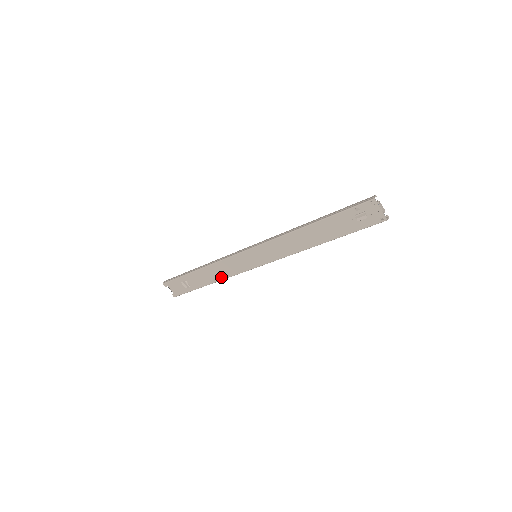
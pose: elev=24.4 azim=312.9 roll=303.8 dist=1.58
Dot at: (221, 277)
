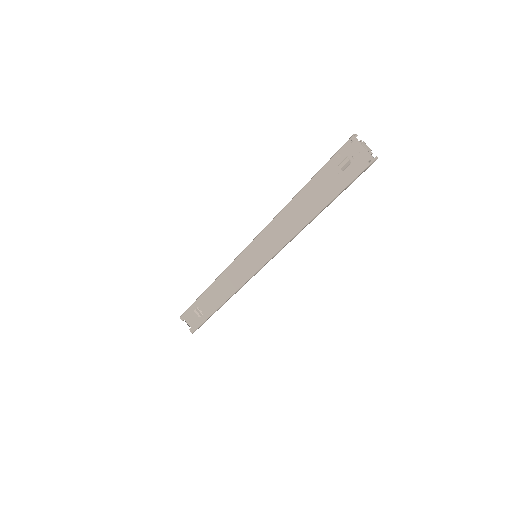
Dot at: (228, 294)
